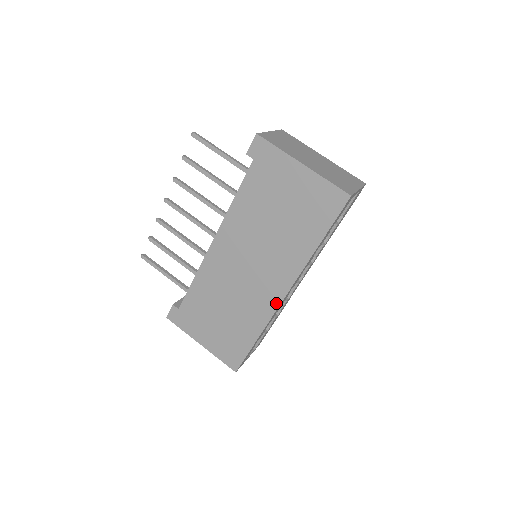
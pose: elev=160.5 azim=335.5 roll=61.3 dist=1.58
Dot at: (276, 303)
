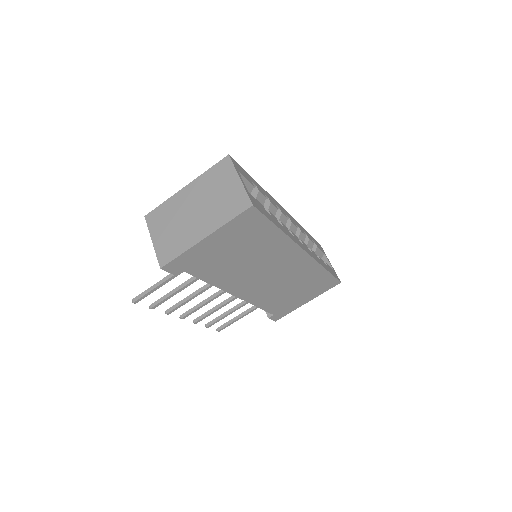
Dot at: (308, 258)
